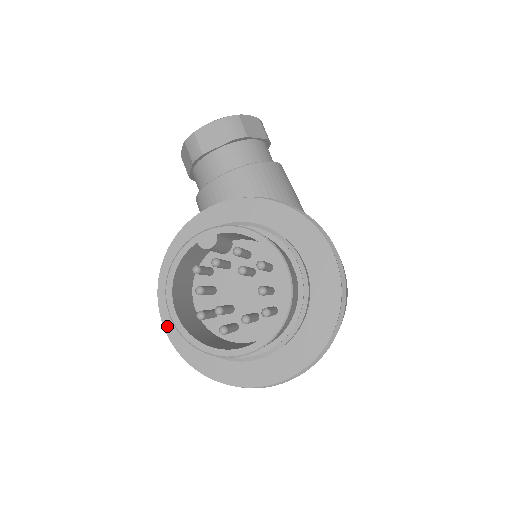
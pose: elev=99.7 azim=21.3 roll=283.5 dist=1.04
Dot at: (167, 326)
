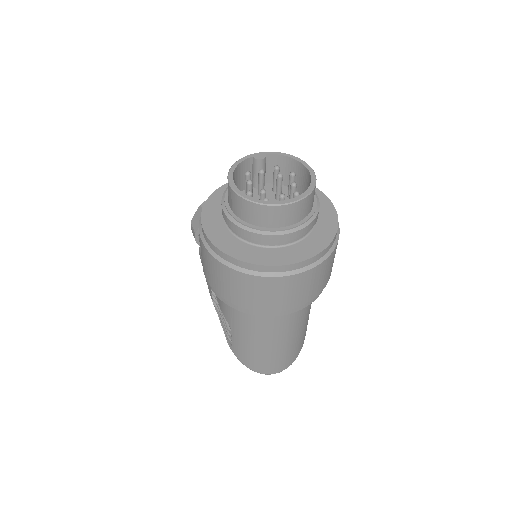
Dot at: (207, 230)
